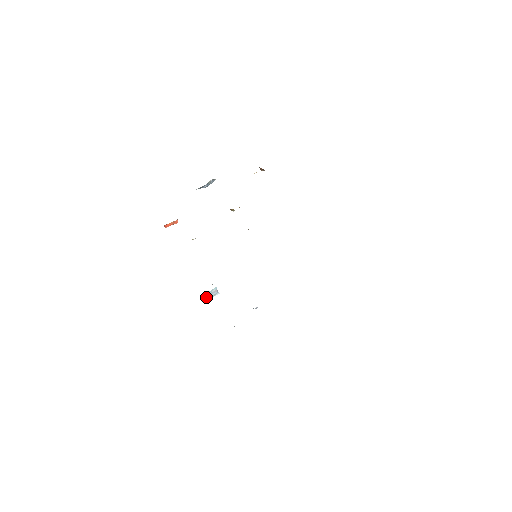
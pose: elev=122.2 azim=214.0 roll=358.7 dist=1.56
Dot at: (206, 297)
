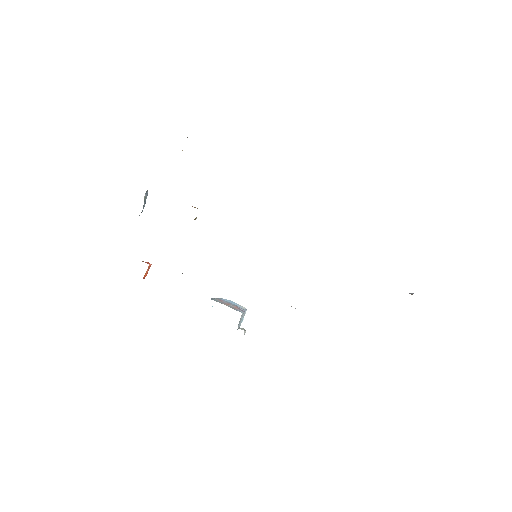
Dot at: (239, 325)
